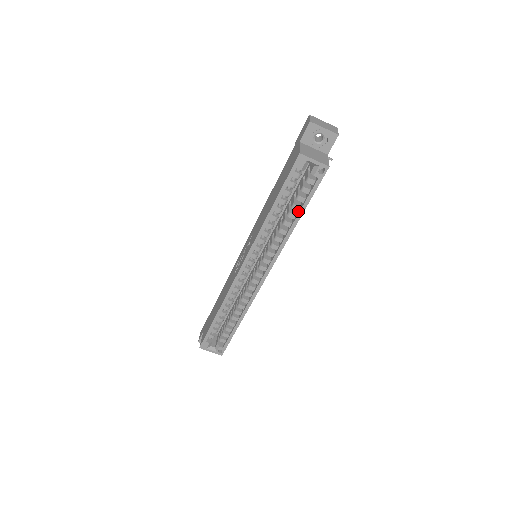
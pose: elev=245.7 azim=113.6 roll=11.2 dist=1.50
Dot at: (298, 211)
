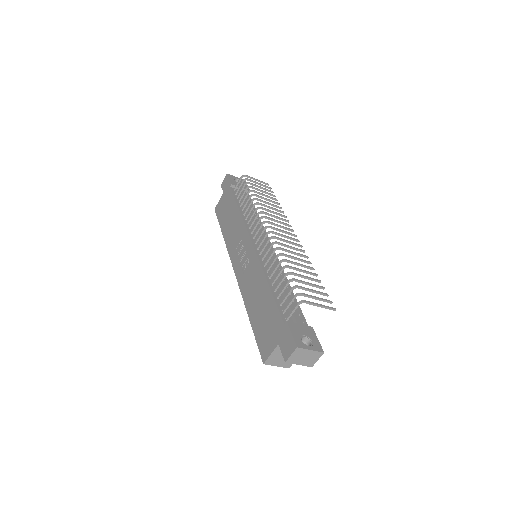
Dot at: occluded
